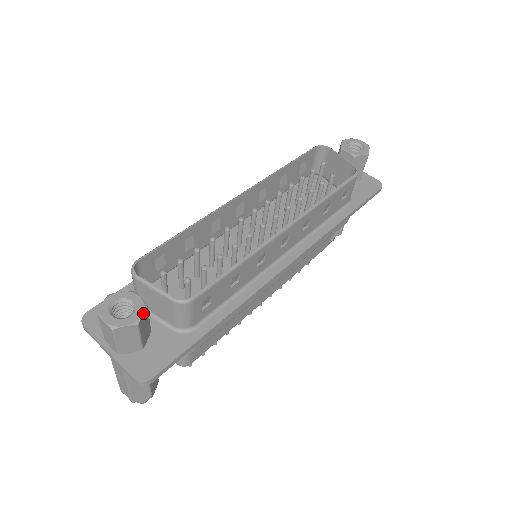
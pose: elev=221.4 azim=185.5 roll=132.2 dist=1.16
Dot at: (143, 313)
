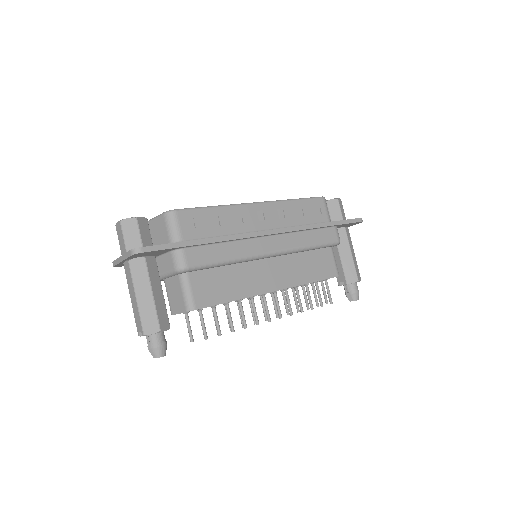
Dot at: (142, 218)
